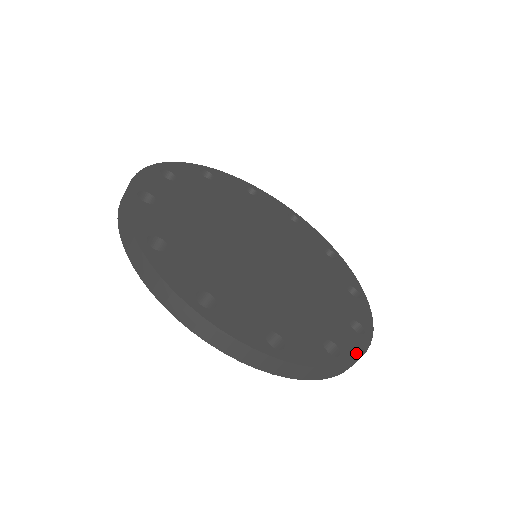
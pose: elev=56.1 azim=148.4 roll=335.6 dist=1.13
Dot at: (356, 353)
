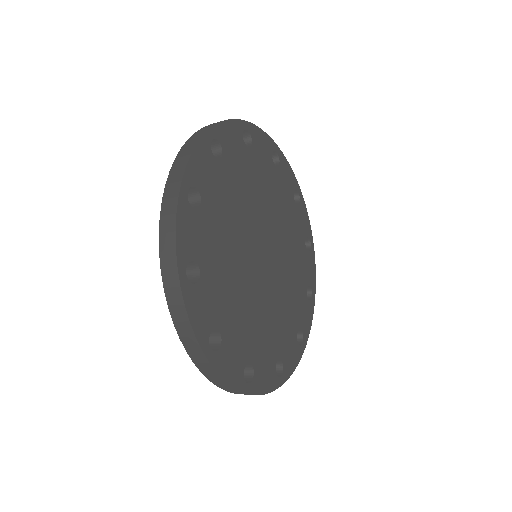
Dot at: (292, 369)
